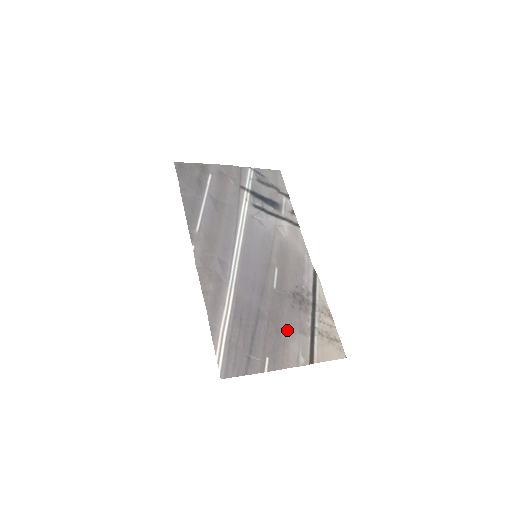
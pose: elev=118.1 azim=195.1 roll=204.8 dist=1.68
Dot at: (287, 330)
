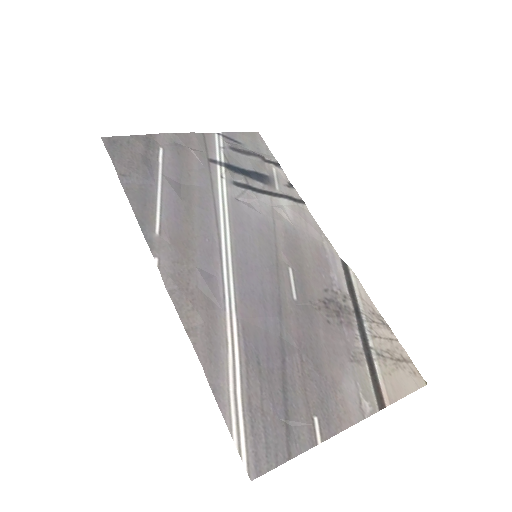
Dot at: (331, 362)
